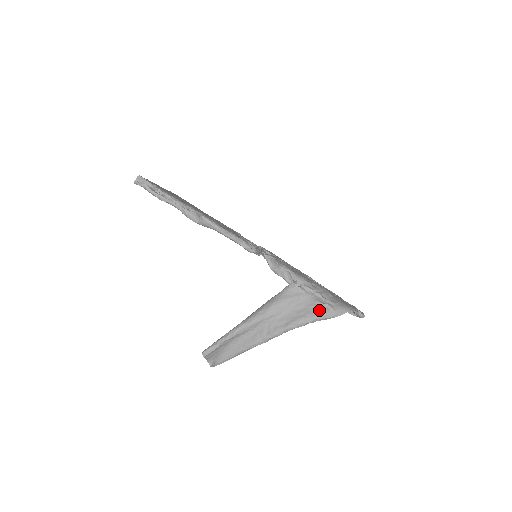
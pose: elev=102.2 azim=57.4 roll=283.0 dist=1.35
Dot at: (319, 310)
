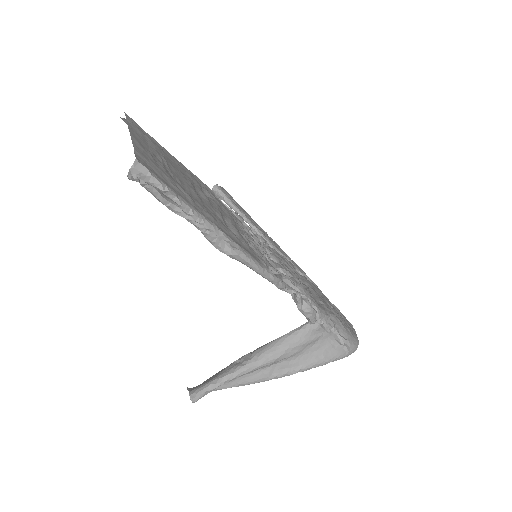
Dot at: (336, 353)
